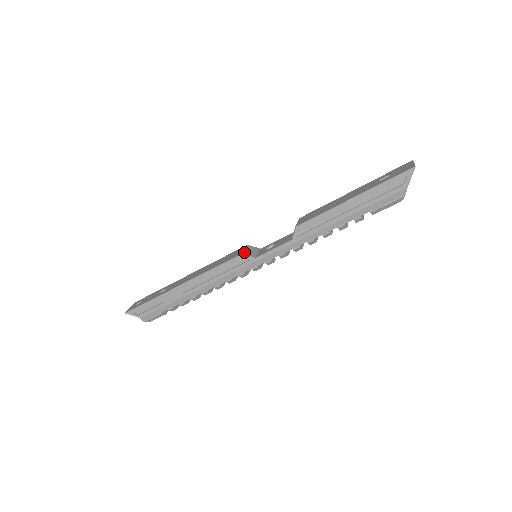
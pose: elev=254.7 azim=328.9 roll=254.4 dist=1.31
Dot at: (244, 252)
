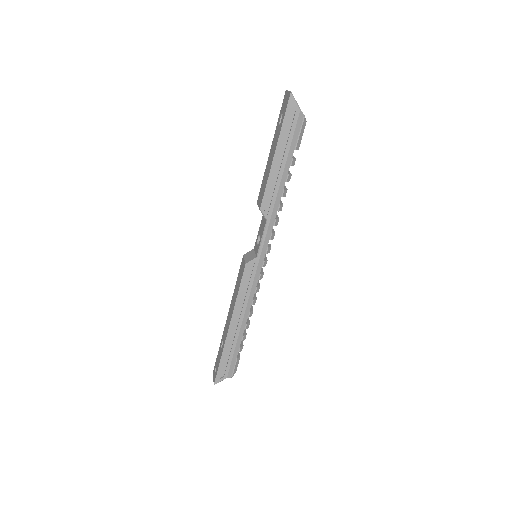
Dot at: (246, 262)
